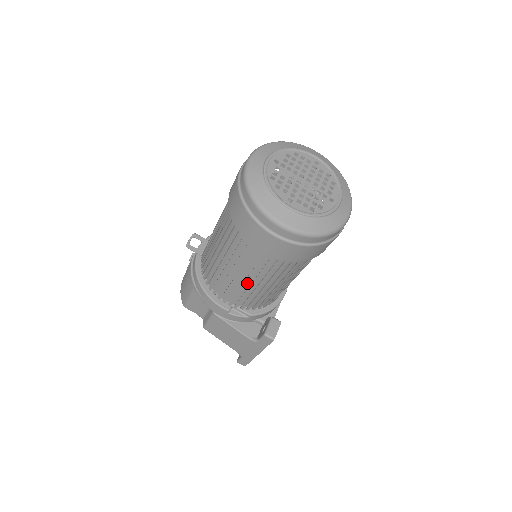
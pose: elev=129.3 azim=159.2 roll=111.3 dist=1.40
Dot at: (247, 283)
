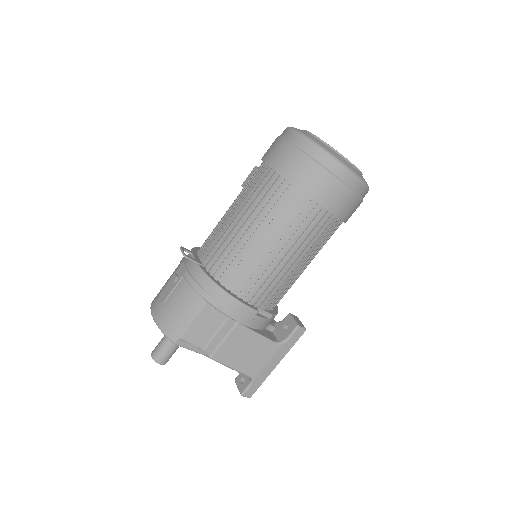
Dot at: (291, 263)
